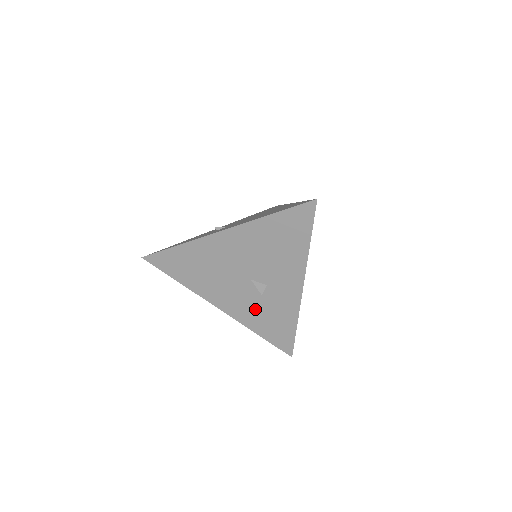
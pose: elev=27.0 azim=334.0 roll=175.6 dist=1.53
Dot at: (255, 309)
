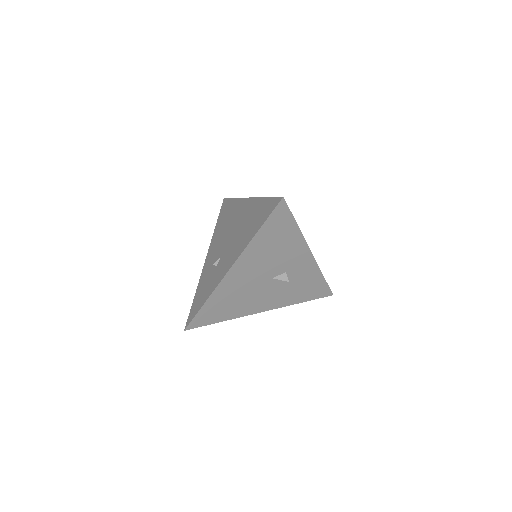
Dot at: (288, 291)
